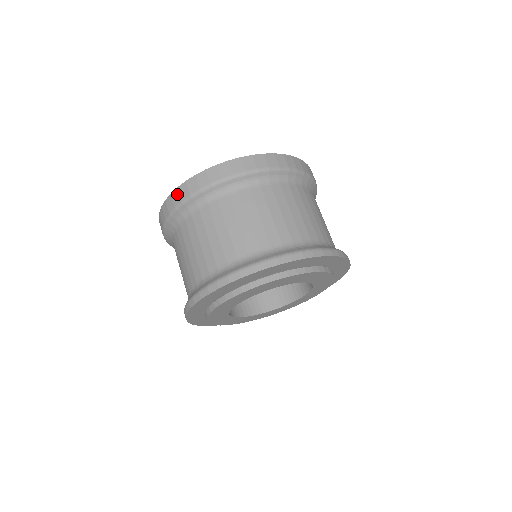
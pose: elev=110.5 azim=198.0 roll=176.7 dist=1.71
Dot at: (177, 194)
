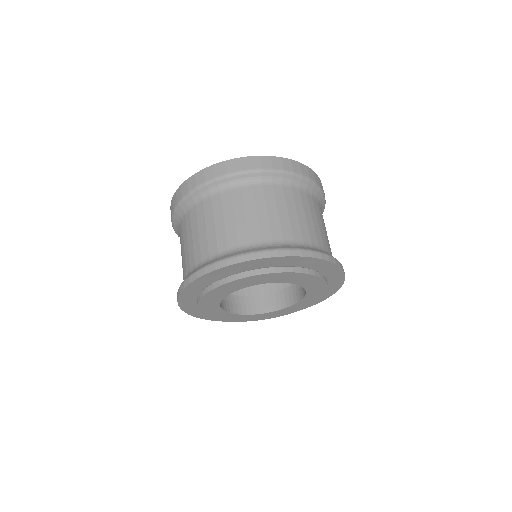
Dot at: (172, 203)
